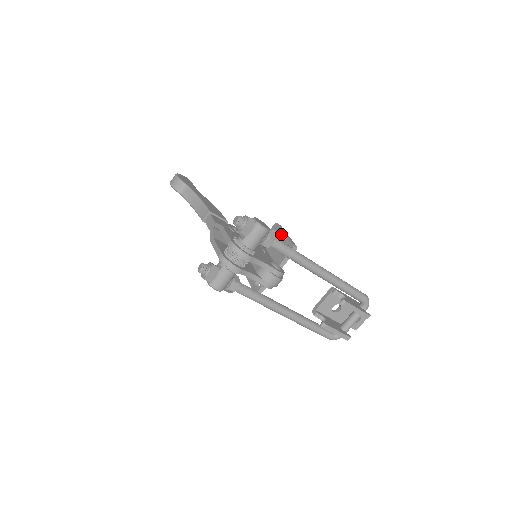
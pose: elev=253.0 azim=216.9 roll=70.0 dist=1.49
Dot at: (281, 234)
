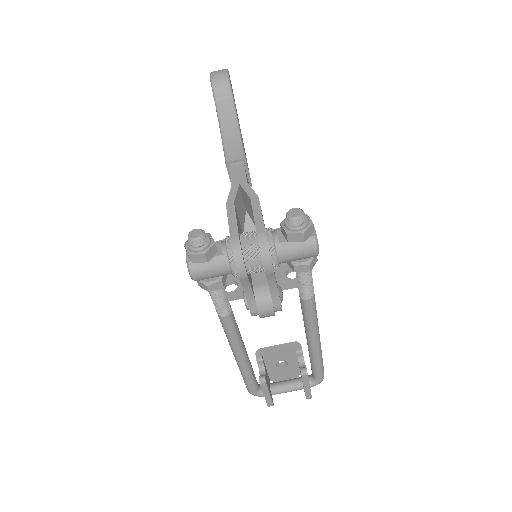
Dot at: occluded
